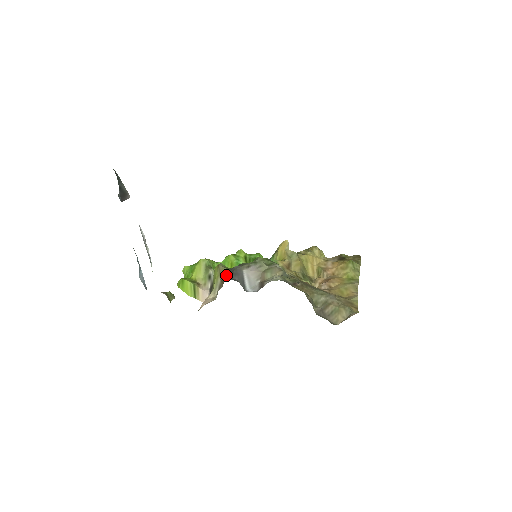
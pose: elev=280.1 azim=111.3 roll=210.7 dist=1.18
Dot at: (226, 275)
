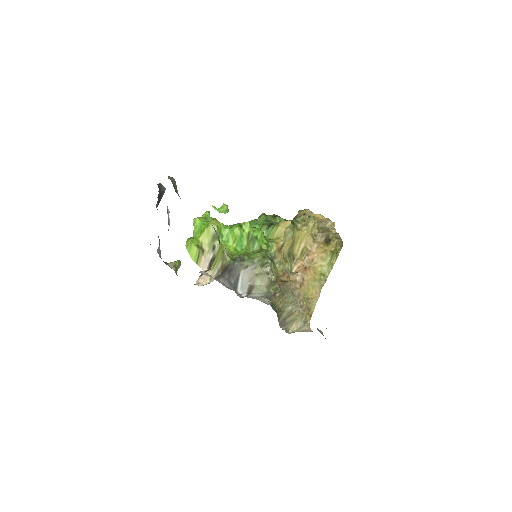
Dot at: (226, 271)
